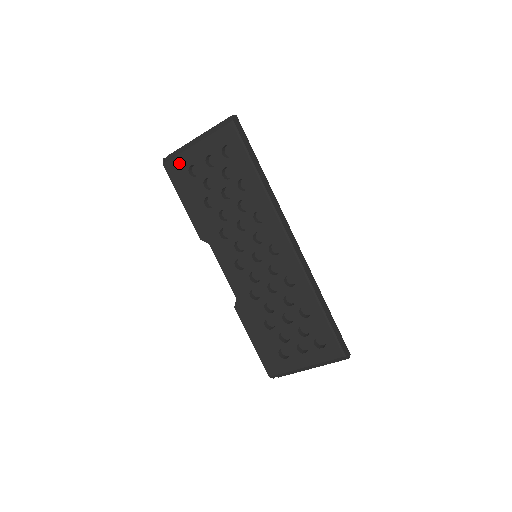
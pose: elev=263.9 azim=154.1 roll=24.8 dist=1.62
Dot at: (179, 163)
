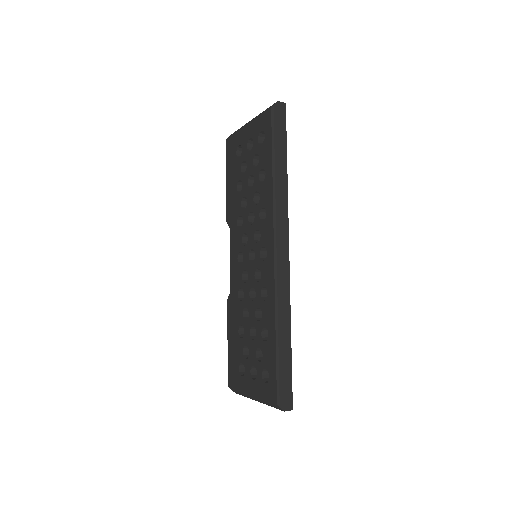
Dot at: (234, 141)
